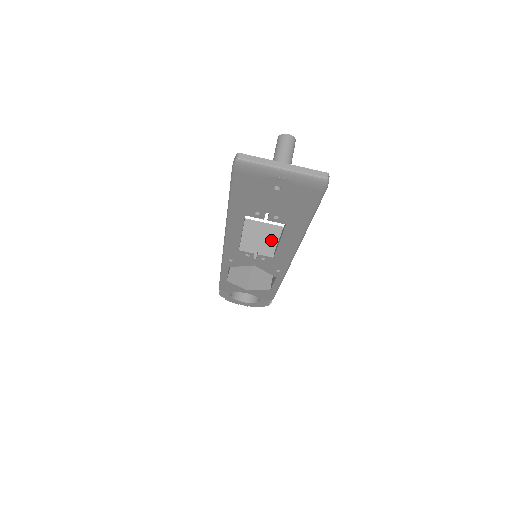
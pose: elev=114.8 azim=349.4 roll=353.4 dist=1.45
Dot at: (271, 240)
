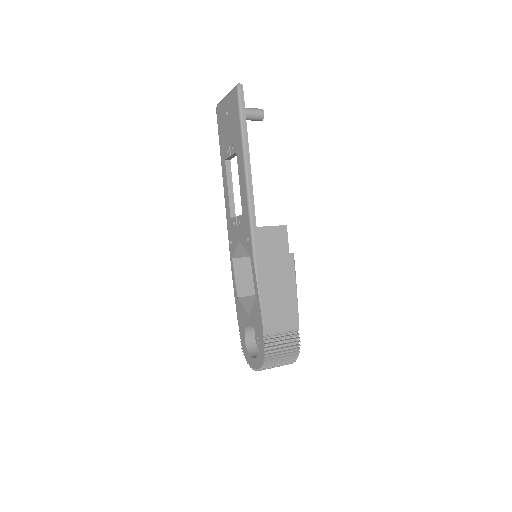
Dot at: occluded
